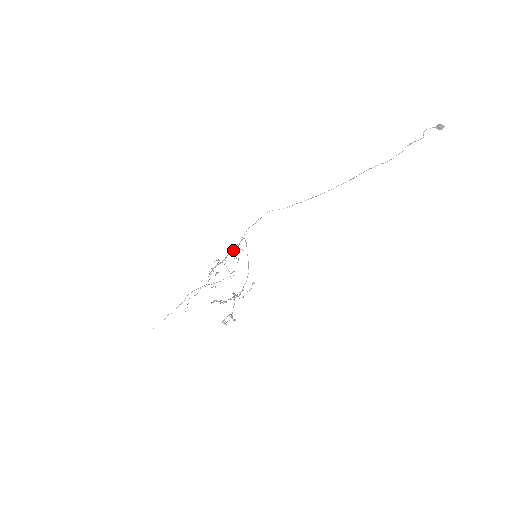
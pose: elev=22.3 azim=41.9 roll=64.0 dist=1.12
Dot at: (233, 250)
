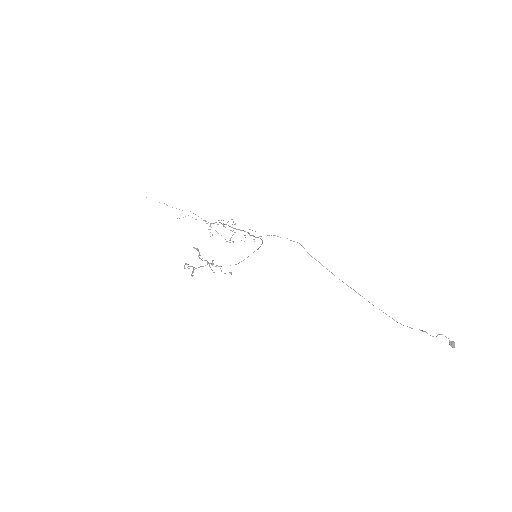
Dot at: (249, 233)
